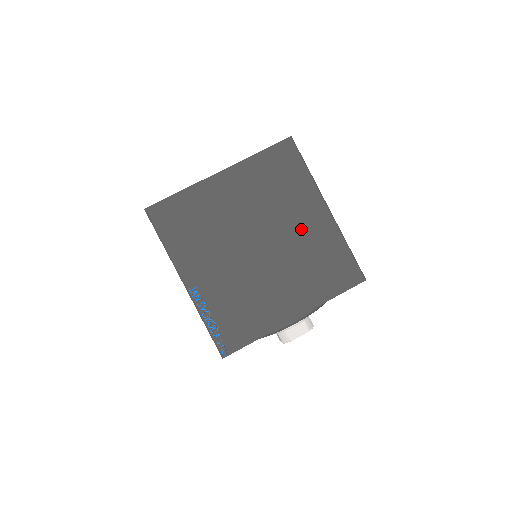
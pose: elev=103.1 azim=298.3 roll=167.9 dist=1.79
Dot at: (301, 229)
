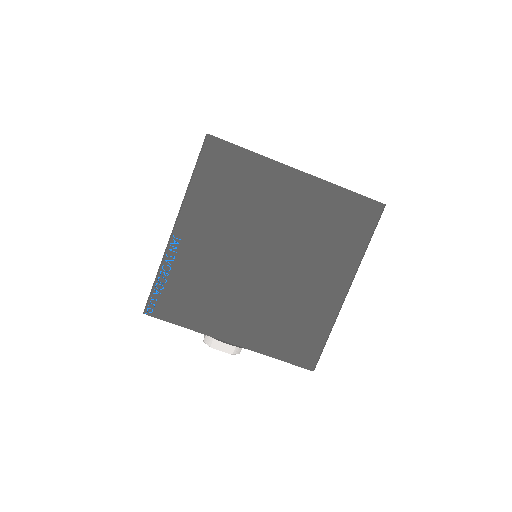
Dot at: (310, 283)
